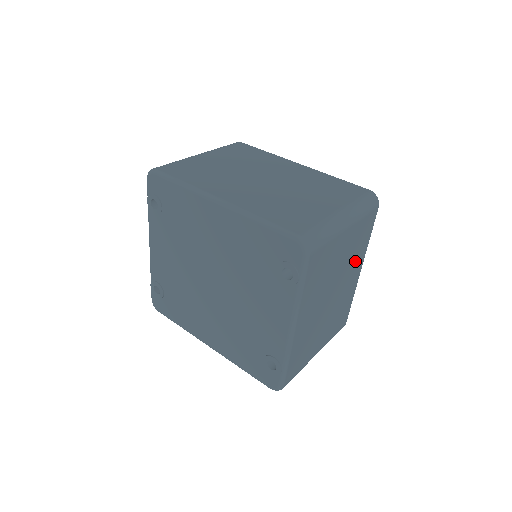
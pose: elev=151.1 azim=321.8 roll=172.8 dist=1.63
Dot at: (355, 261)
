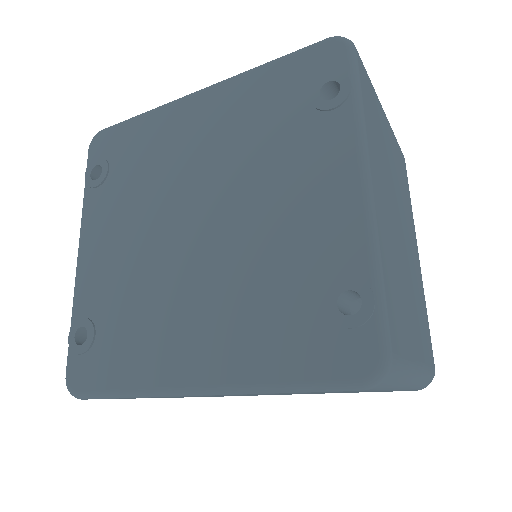
Dot at: (407, 214)
